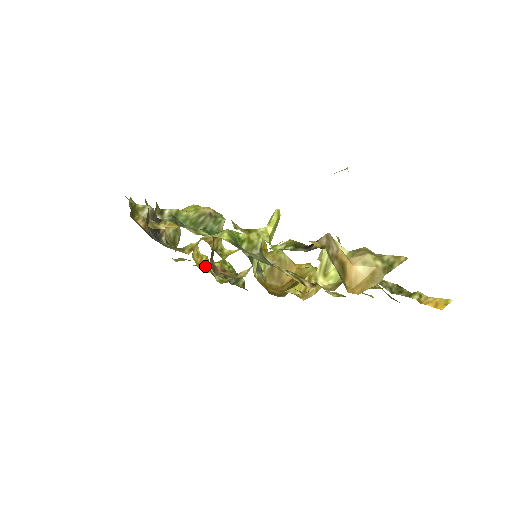
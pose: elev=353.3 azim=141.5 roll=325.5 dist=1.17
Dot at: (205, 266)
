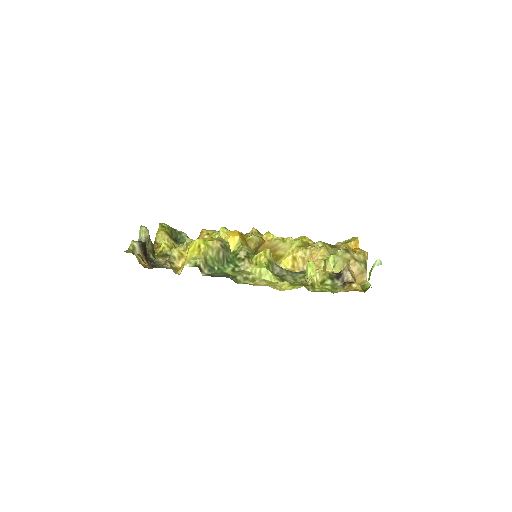
Dot at: occluded
